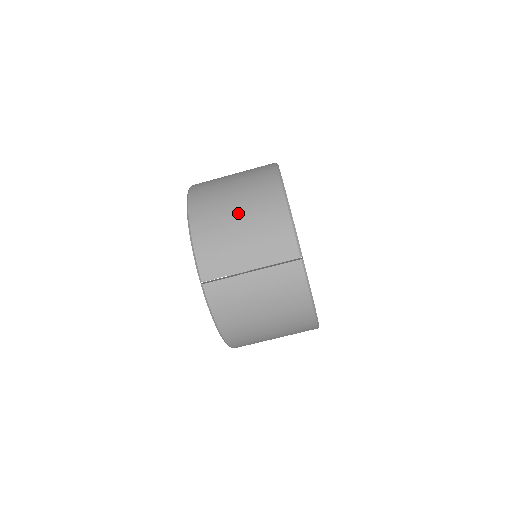
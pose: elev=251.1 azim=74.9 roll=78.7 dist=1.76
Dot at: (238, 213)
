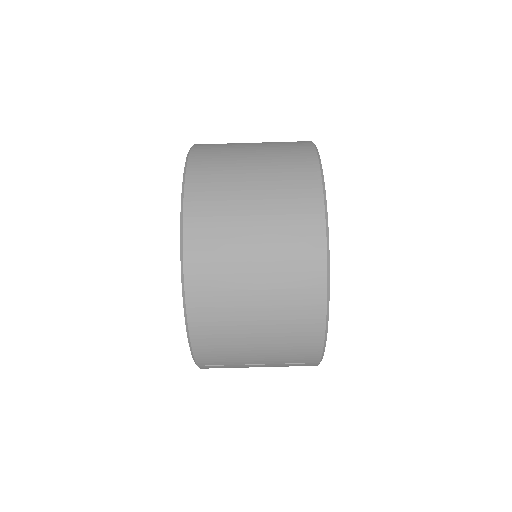
Dot at: (258, 322)
